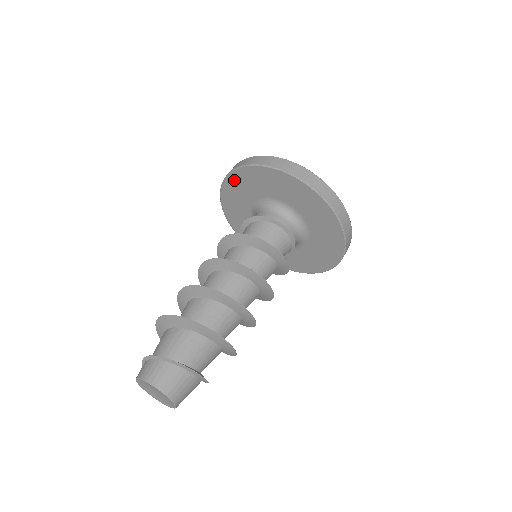
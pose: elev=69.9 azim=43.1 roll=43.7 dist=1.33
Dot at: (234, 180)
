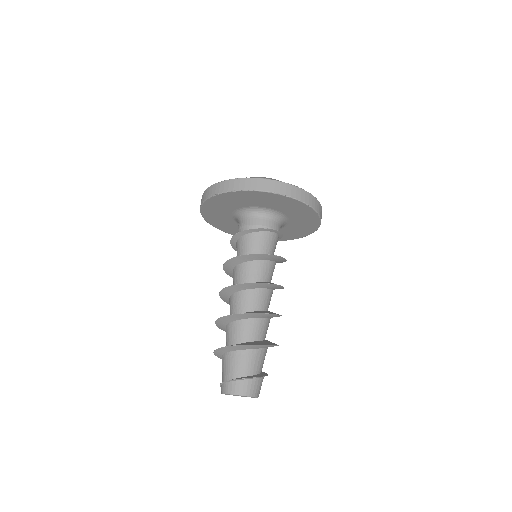
Dot at: (258, 195)
